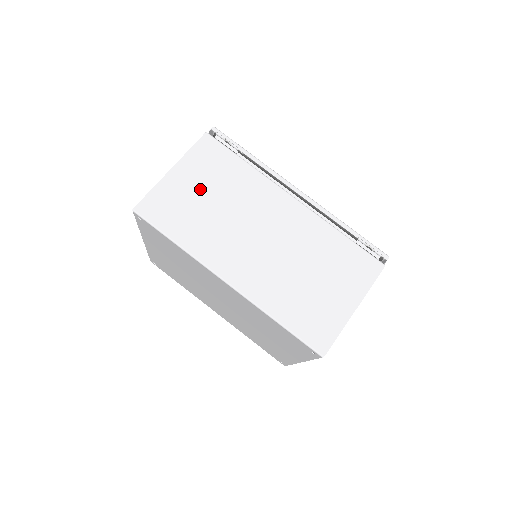
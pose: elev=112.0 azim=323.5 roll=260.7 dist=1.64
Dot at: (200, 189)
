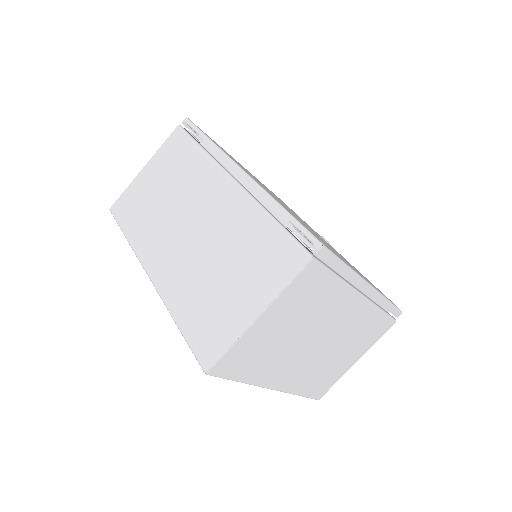
Dot at: (157, 183)
